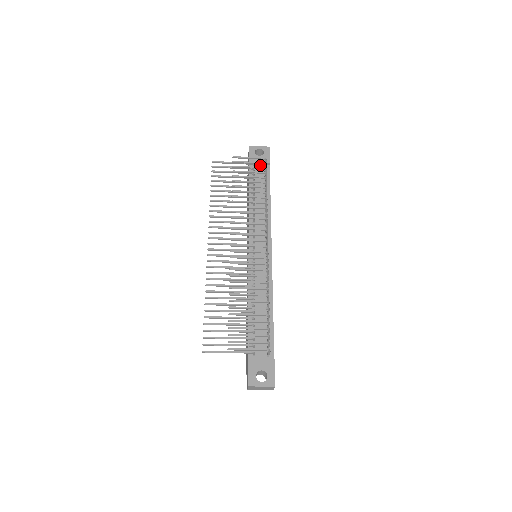
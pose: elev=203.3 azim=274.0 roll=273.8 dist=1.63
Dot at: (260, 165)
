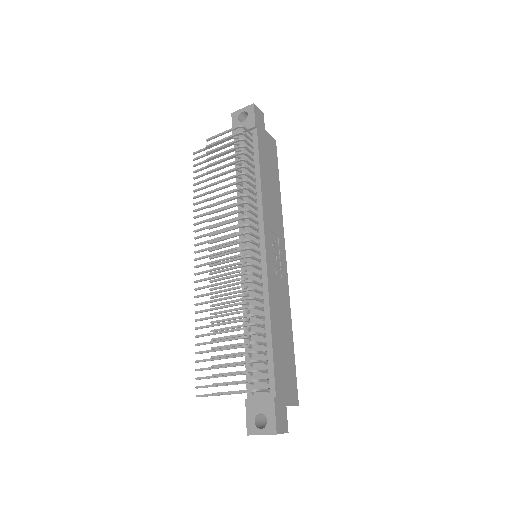
Dot at: (246, 133)
